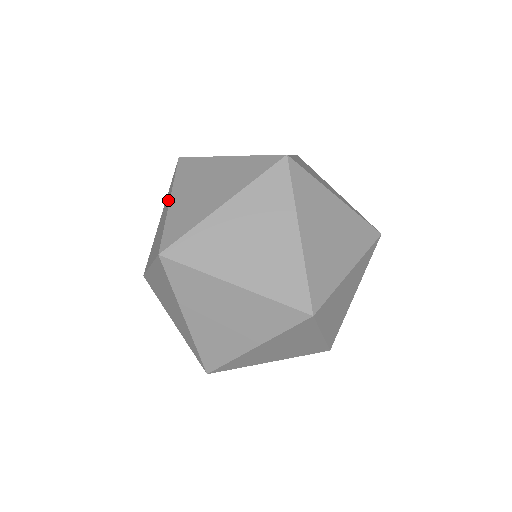
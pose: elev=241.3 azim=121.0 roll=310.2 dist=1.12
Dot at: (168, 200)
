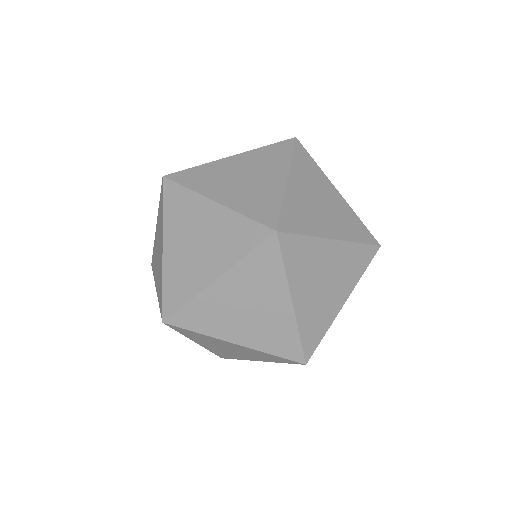
Dot at: (220, 260)
